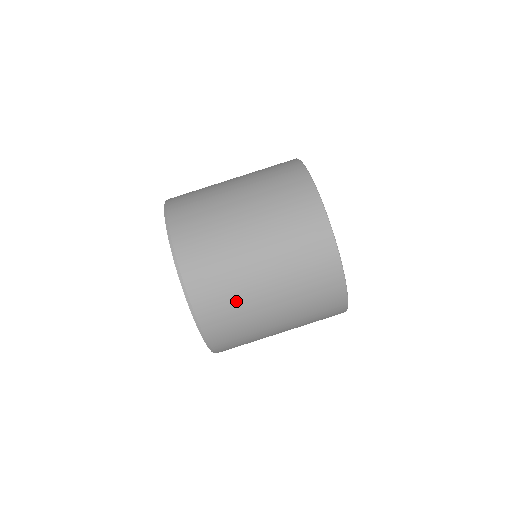
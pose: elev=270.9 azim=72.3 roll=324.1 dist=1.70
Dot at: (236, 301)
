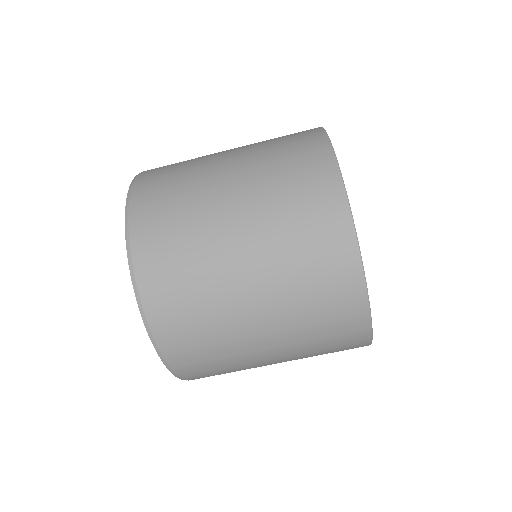
Dot at: (217, 342)
